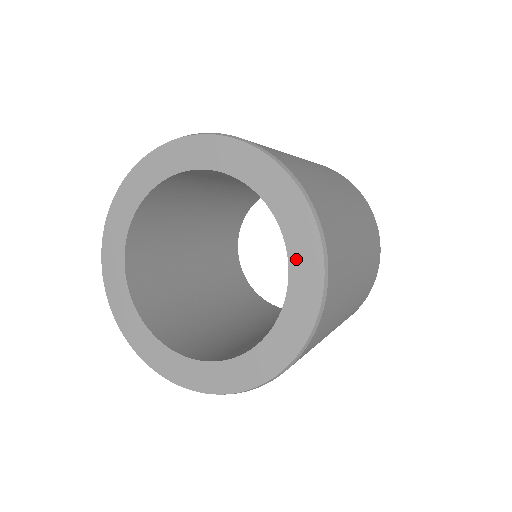
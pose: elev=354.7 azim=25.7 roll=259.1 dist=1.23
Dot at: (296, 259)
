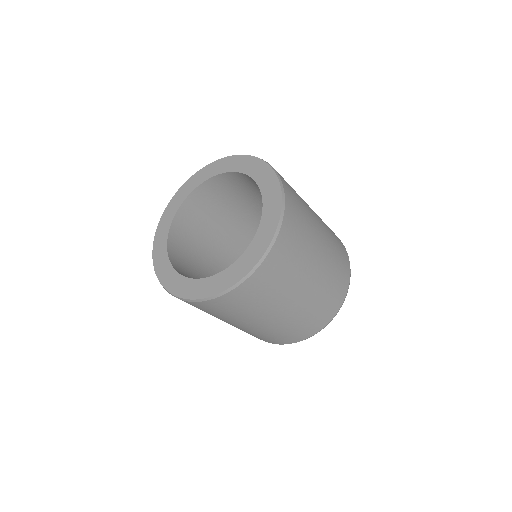
Dot at: (255, 174)
